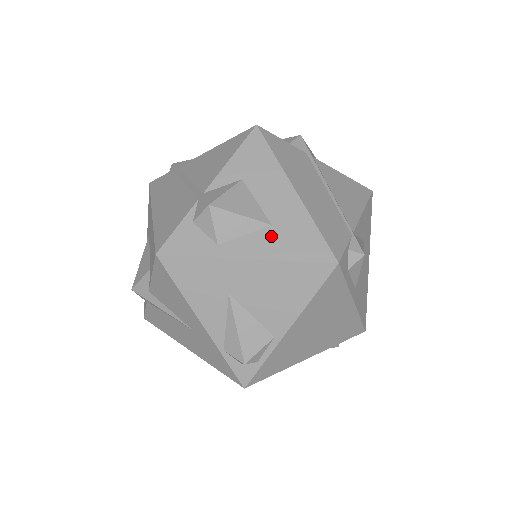
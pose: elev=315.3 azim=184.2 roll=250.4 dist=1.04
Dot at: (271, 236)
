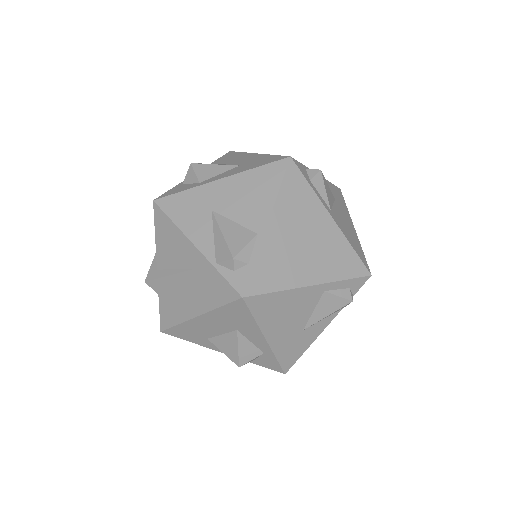
Dot at: (239, 168)
